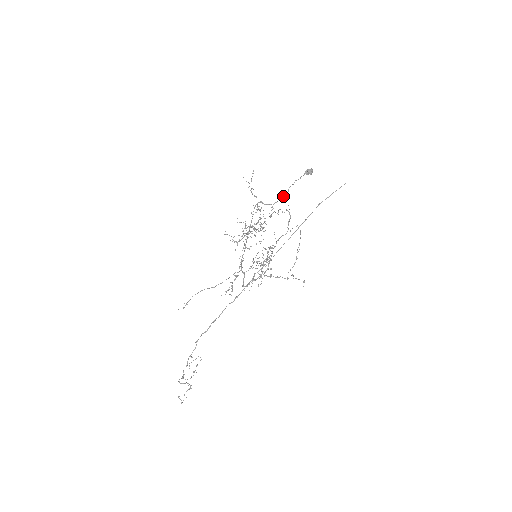
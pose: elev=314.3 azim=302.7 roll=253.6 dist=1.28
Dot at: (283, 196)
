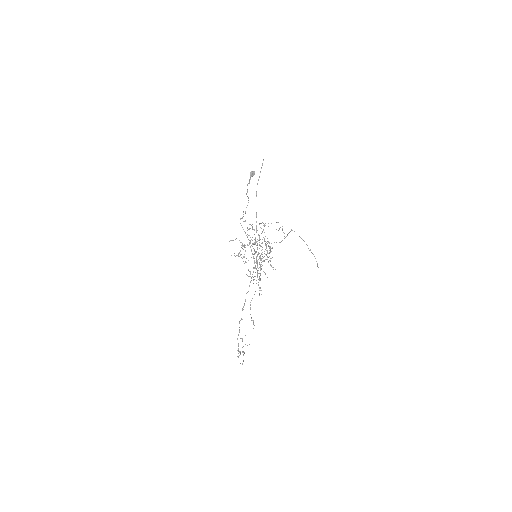
Dot at: occluded
